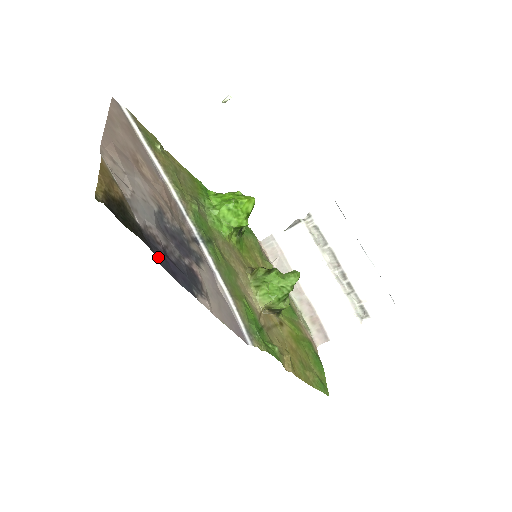
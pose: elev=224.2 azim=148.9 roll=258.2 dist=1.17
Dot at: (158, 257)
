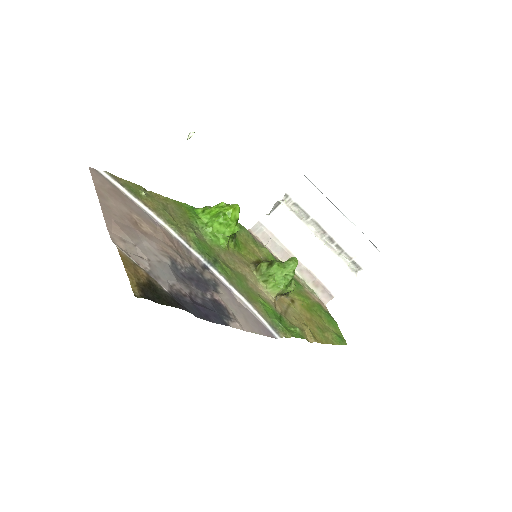
Dot at: (191, 311)
